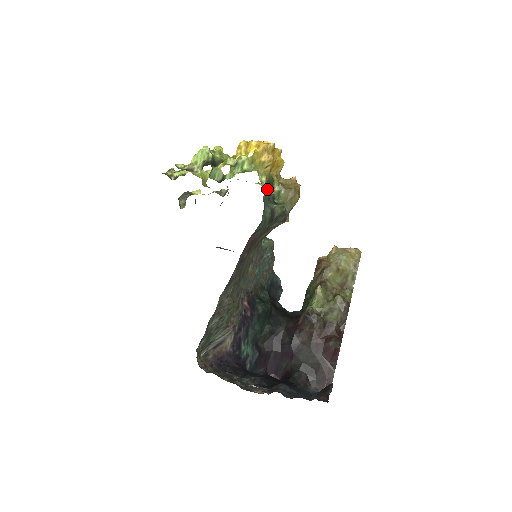
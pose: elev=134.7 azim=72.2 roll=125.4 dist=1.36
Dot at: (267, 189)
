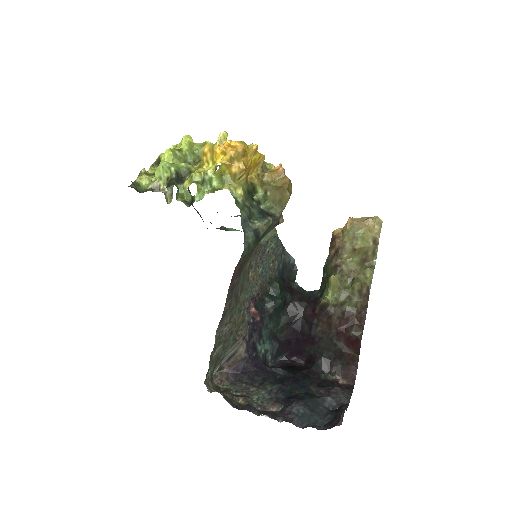
Dot at: (248, 198)
